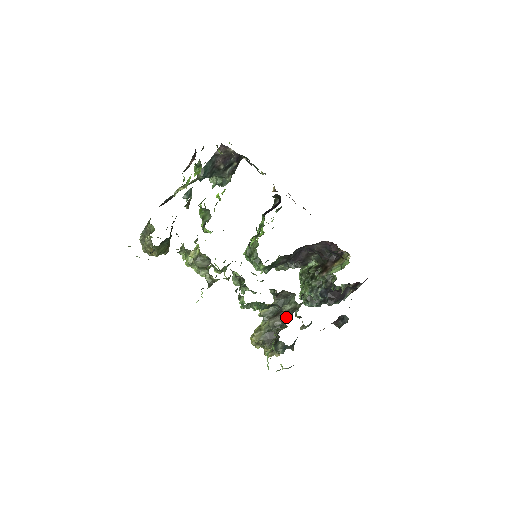
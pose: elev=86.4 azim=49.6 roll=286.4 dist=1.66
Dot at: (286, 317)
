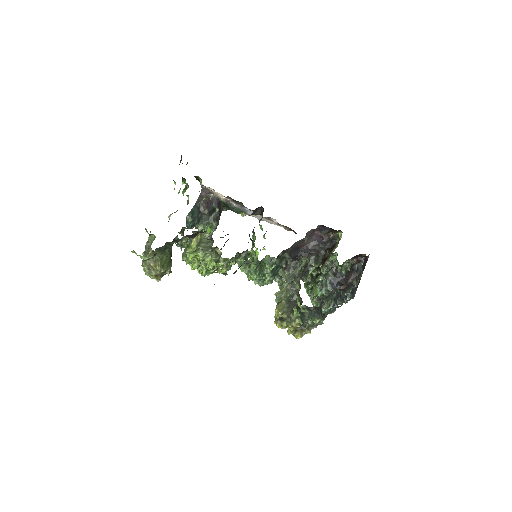
Dot at: (301, 276)
